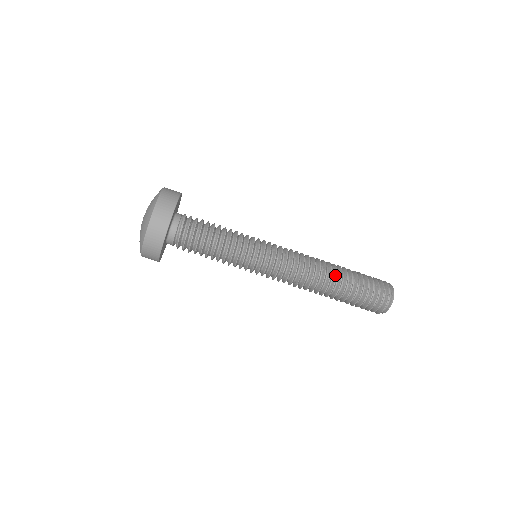
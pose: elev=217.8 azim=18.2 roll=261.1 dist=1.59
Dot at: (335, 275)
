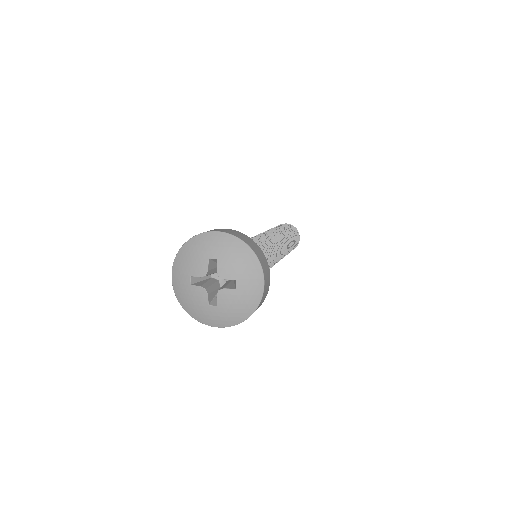
Dot at: (289, 250)
